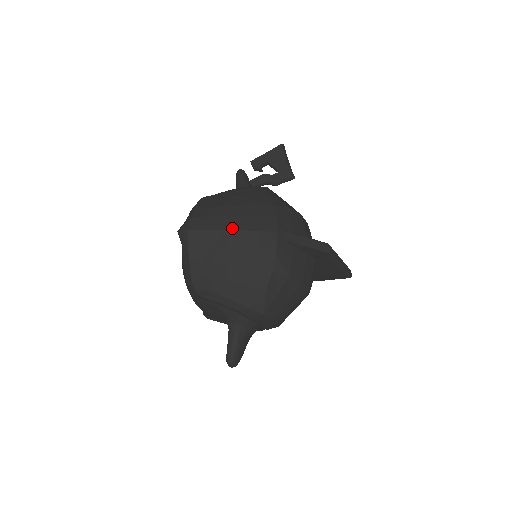
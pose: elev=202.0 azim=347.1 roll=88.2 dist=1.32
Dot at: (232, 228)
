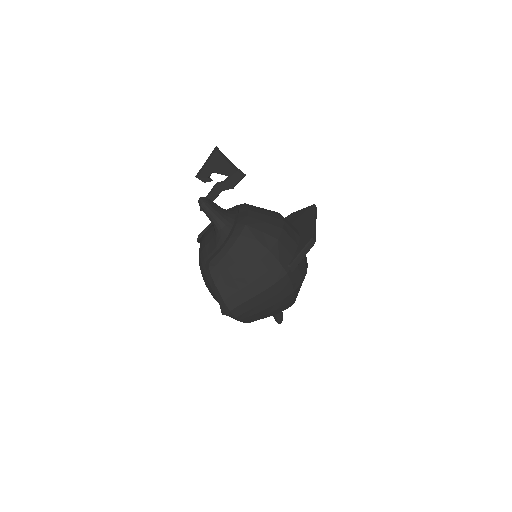
Dot at: (258, 293)
